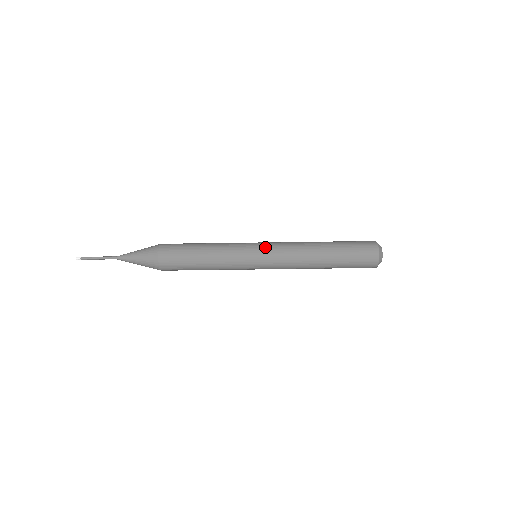
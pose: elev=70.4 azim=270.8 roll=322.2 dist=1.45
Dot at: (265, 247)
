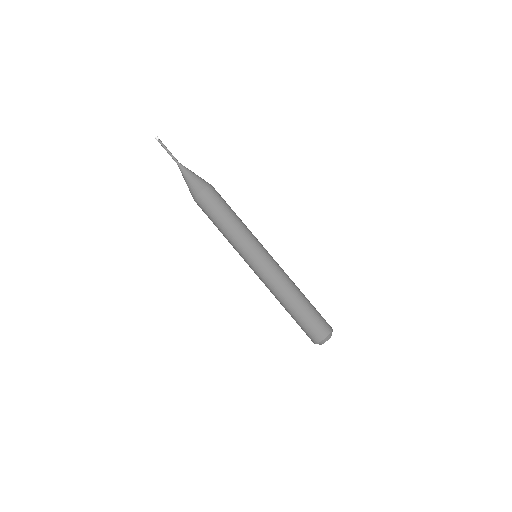
Dot at: occluded
